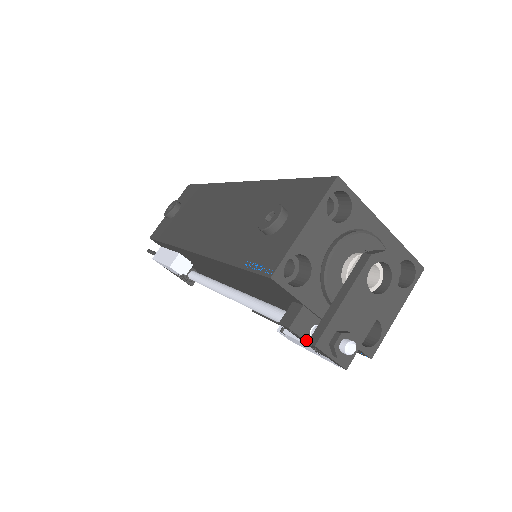
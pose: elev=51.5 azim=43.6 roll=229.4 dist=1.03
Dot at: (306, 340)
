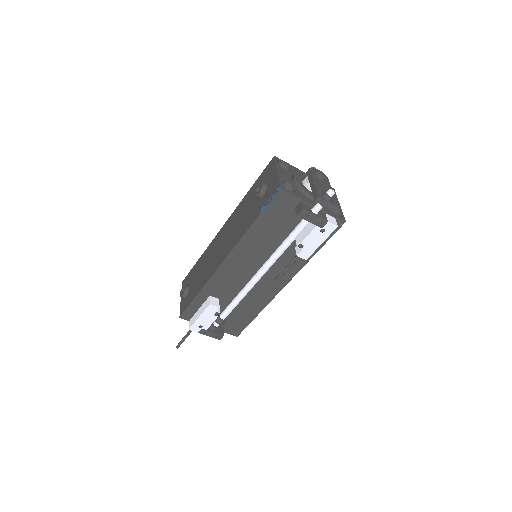
Dot at: (313, 214)
